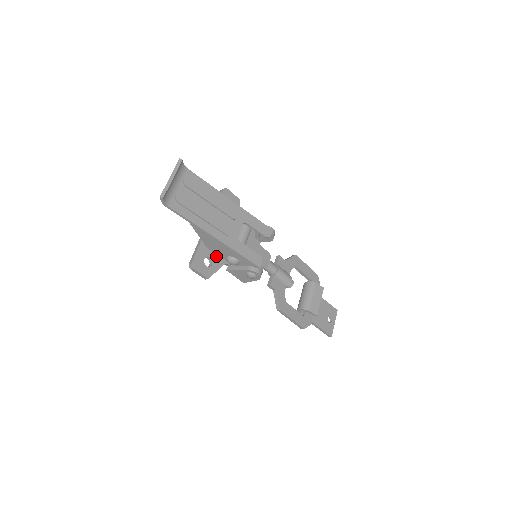
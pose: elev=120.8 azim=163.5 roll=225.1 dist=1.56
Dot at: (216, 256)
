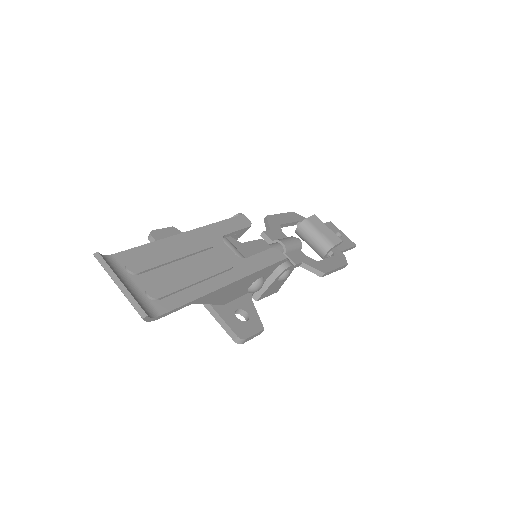
Dot at: (237, 301)
